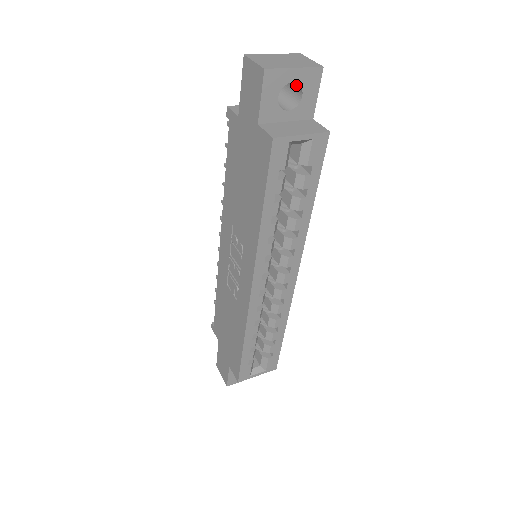
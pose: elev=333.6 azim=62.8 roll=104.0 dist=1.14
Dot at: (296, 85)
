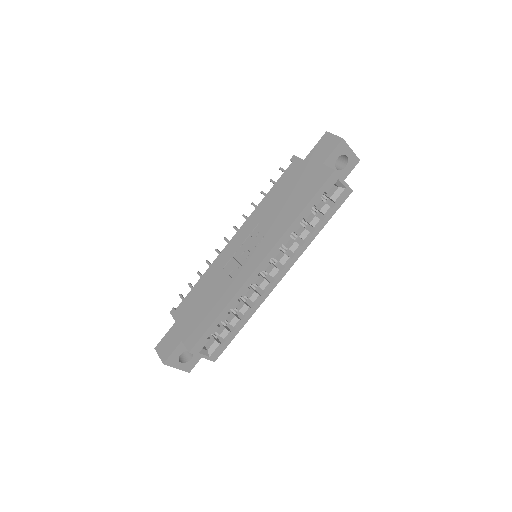
Dot at: (343, 161)
